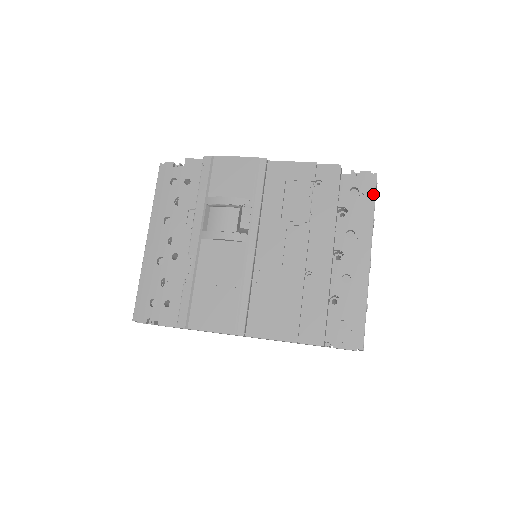
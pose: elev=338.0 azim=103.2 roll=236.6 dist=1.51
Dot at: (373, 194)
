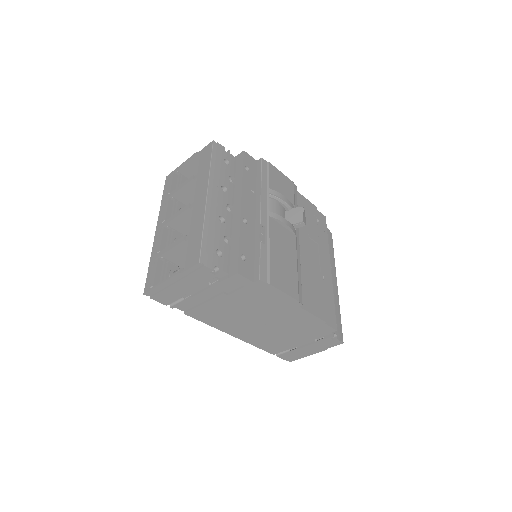
Dot at: (332, 245)
